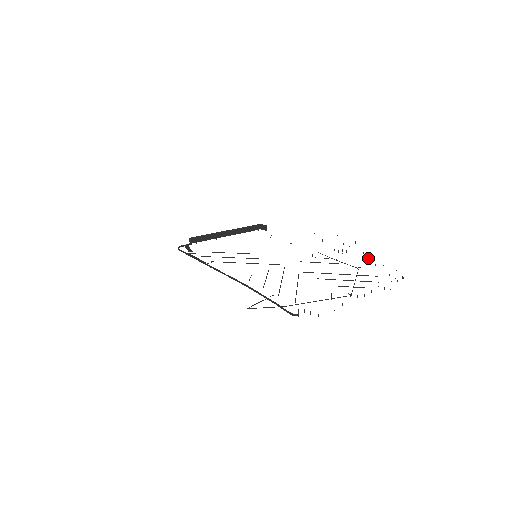
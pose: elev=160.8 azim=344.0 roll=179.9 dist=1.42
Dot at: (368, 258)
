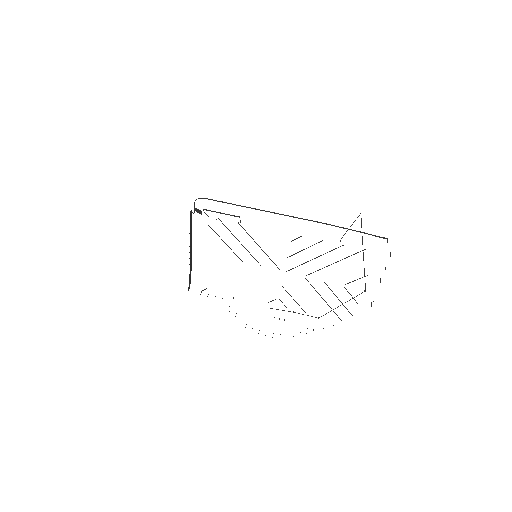
Dot at: occluded
